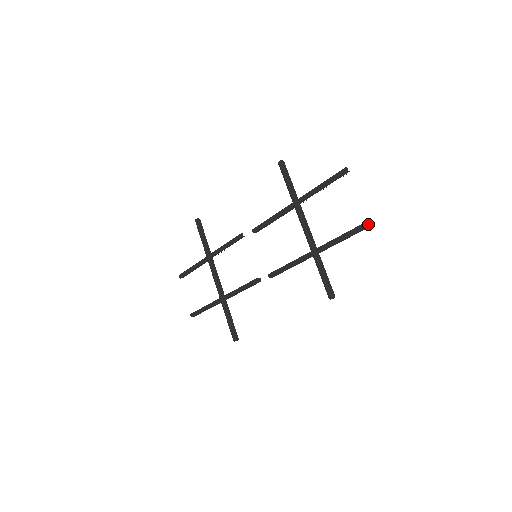
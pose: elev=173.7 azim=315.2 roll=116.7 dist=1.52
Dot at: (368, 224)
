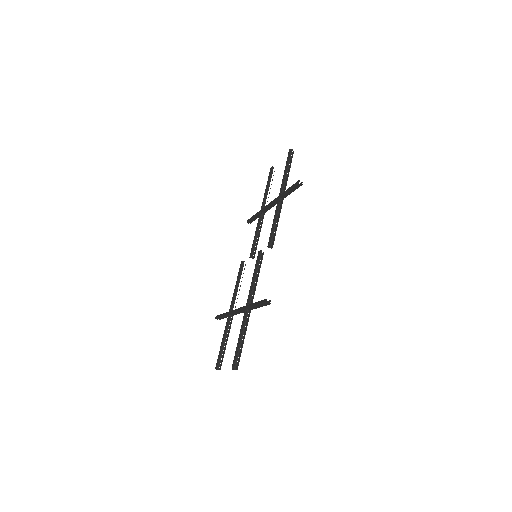
Dot at: (289, 150)
